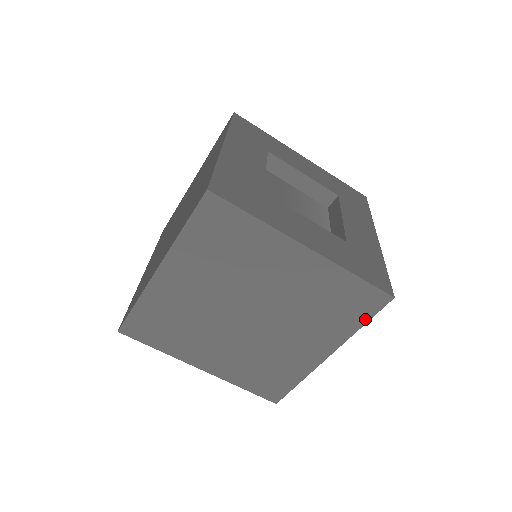
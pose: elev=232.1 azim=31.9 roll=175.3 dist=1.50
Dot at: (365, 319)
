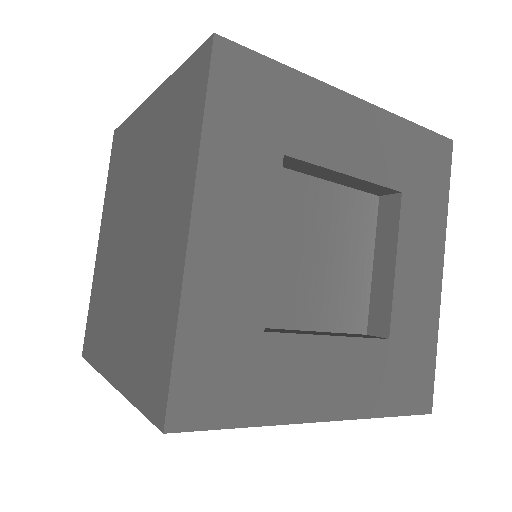
Dot at: occluded
